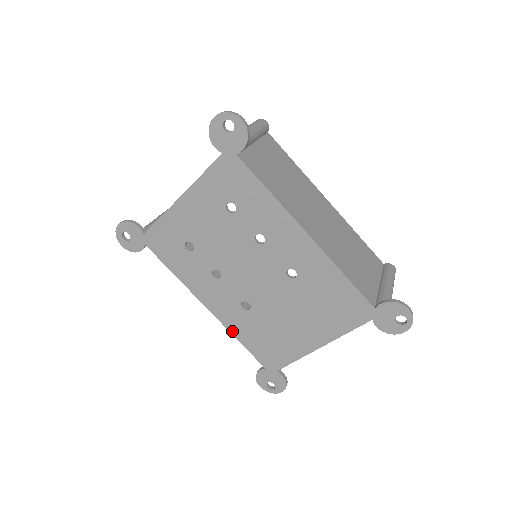
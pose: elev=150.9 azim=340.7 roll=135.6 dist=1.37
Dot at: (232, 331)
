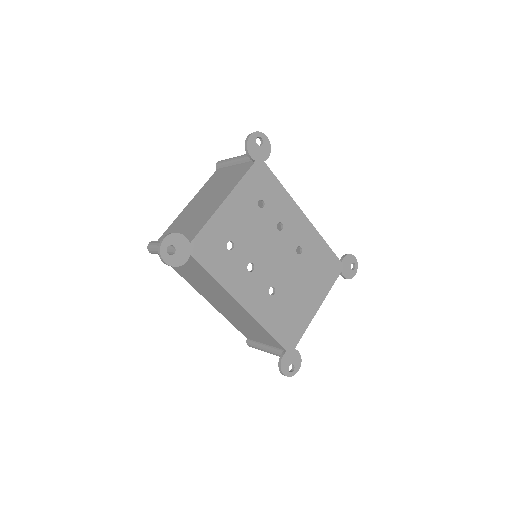
Dot at: (262, 323)
